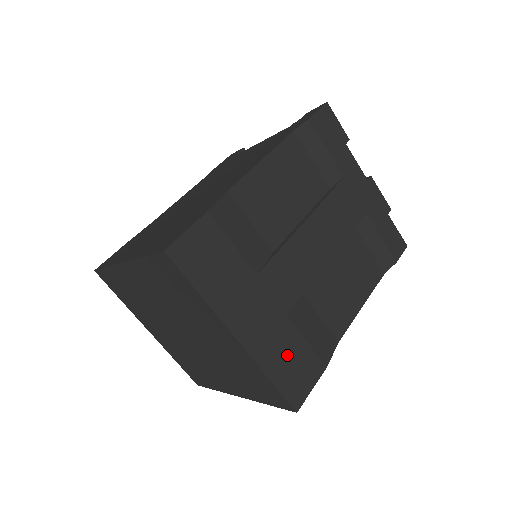
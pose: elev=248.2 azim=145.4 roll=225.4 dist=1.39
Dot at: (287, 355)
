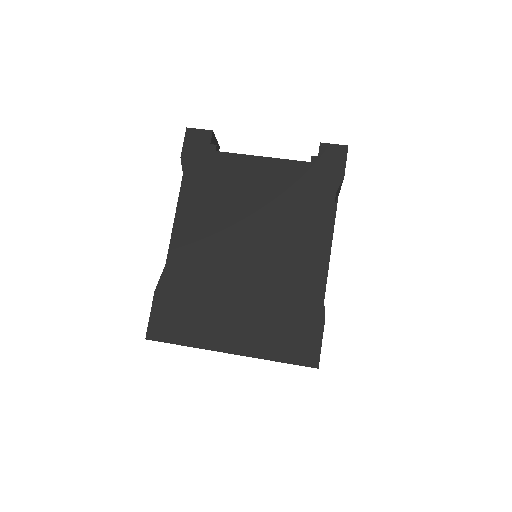
Dot at: occluded
